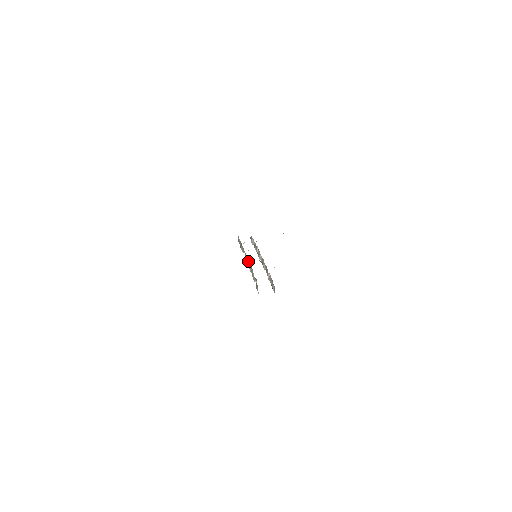
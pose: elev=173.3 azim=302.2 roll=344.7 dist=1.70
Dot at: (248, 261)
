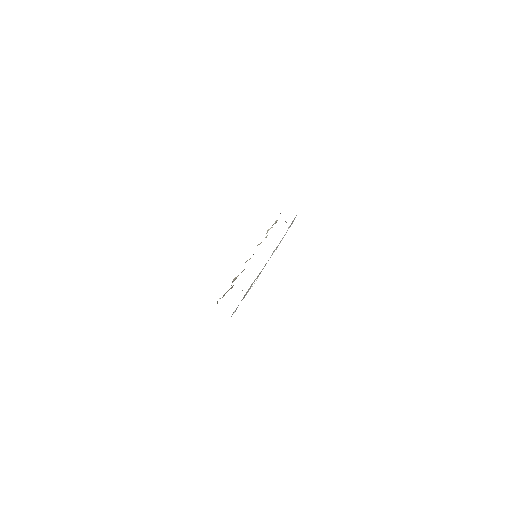
Dot at: occluded
